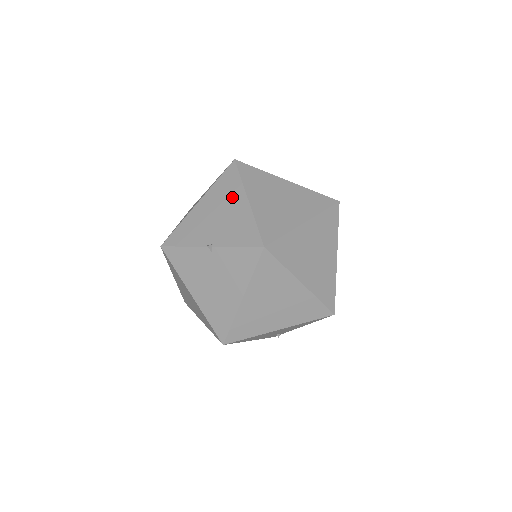
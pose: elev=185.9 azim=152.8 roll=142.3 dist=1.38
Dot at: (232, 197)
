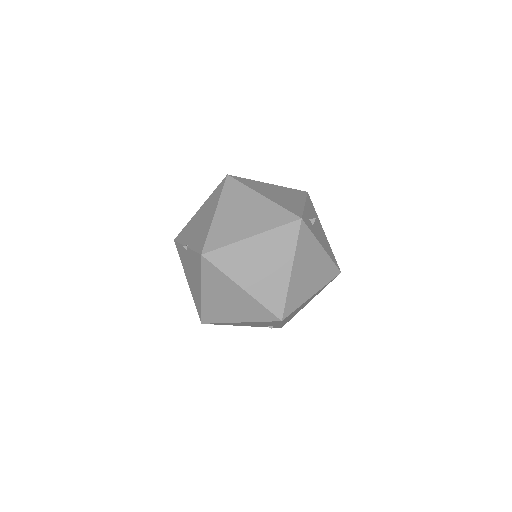
Dot at: (211, 208)
